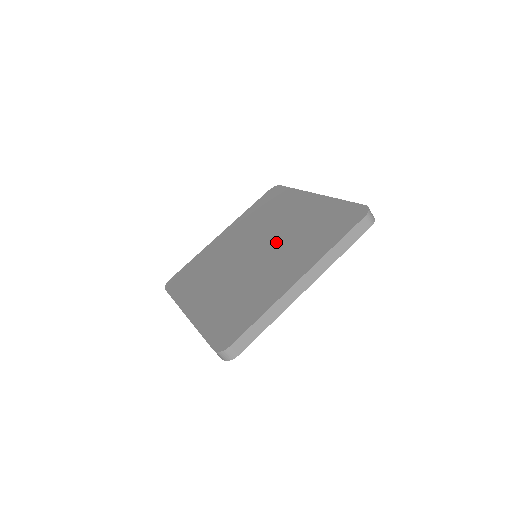
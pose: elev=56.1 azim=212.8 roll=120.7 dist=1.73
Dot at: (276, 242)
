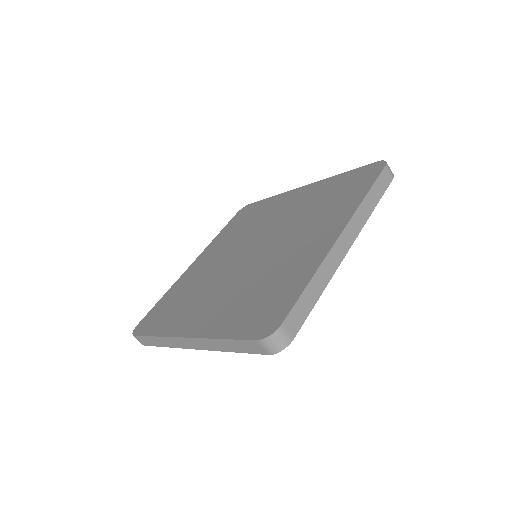
Dot at: (280, 230)
